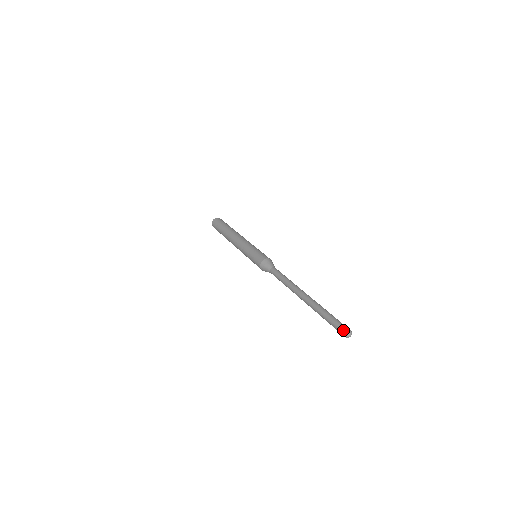
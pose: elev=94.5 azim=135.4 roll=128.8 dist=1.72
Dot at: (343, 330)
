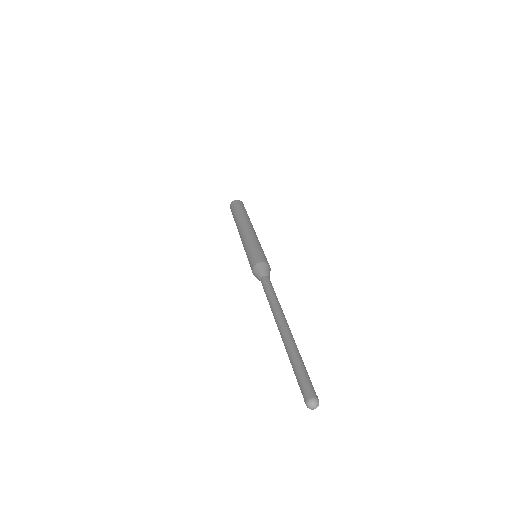
Dot at: (310, 394)
